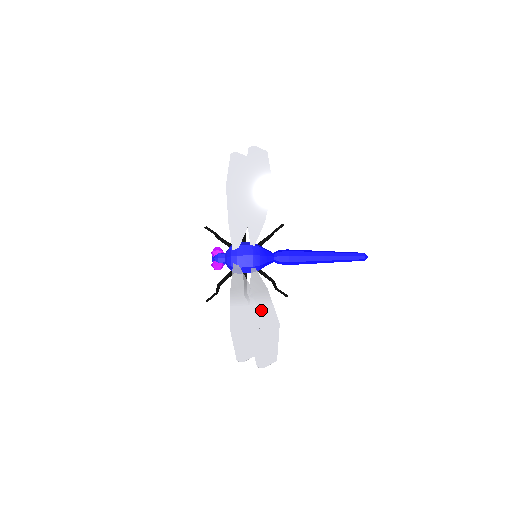
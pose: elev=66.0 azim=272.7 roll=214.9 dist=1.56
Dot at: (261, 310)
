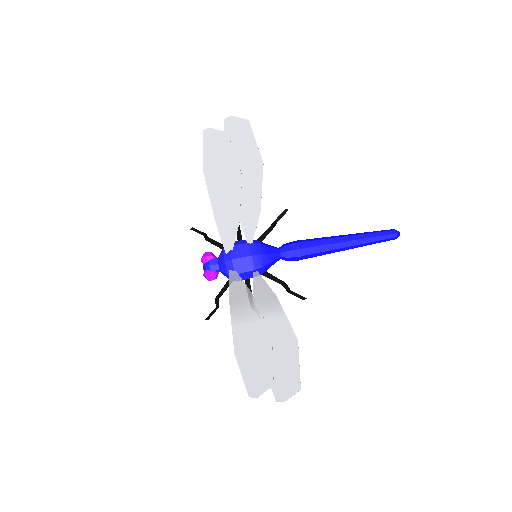
Dot at: (272, 325)
